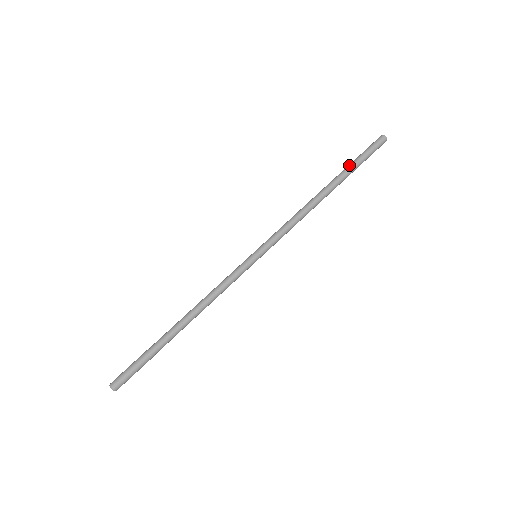
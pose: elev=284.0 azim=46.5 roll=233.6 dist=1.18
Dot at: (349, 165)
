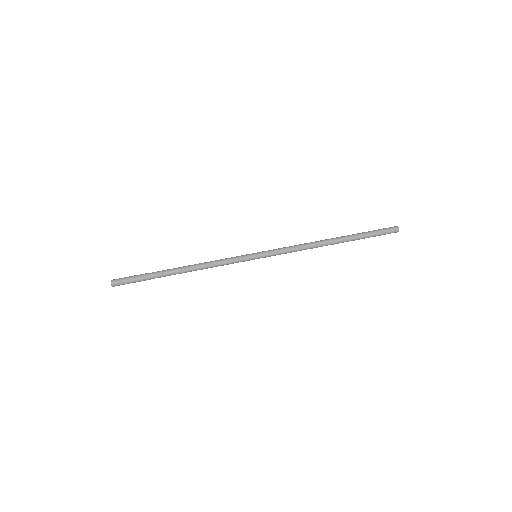
Dot at: (359, 233)
